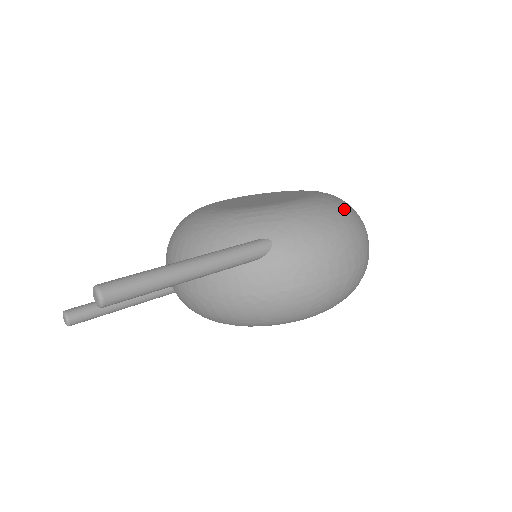
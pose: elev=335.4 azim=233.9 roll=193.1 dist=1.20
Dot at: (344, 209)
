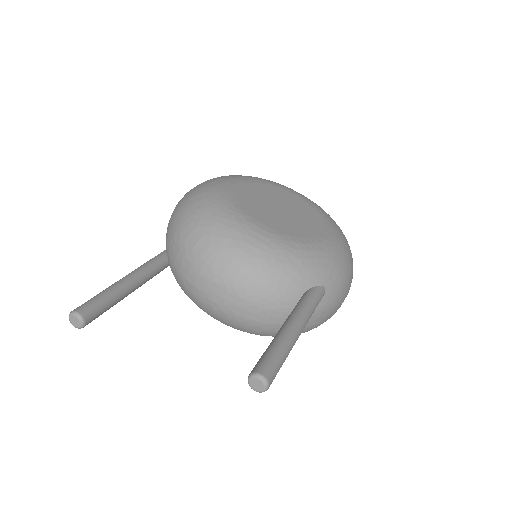
Dot at: occluded
